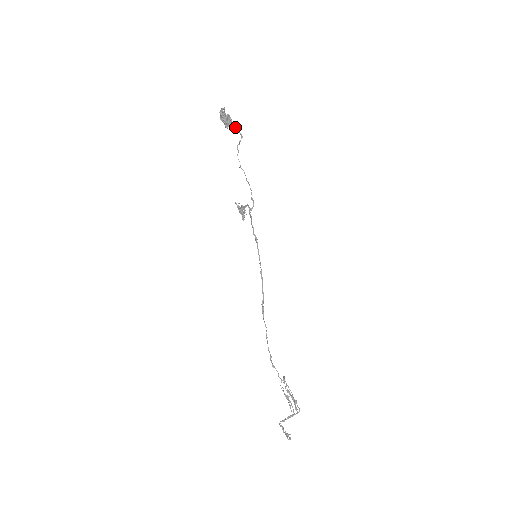
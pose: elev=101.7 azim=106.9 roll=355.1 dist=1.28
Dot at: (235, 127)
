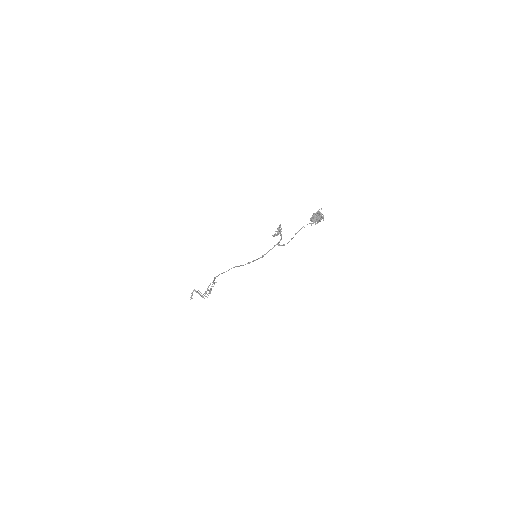
Dot at: (317, 222)
